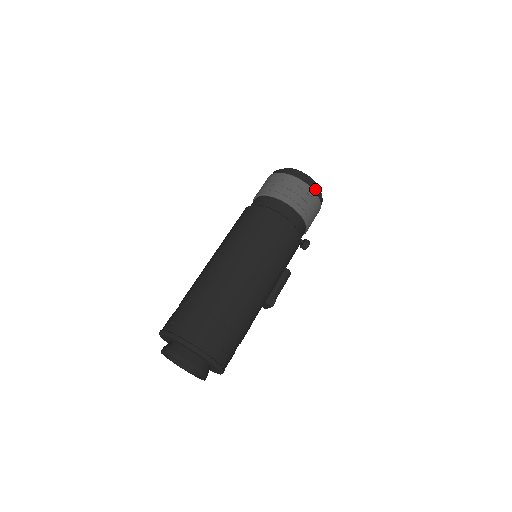
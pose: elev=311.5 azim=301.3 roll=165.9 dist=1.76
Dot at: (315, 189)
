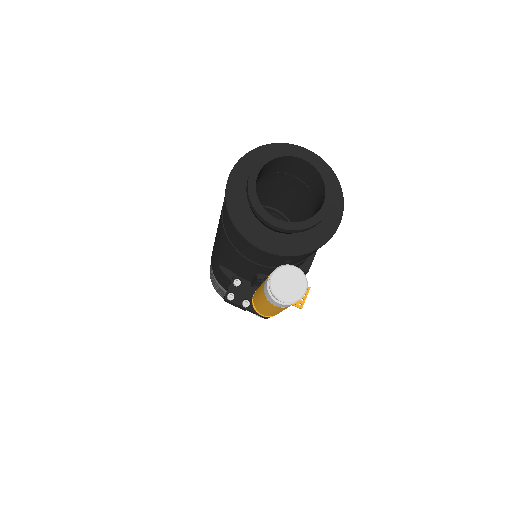
Dot at: occluded
